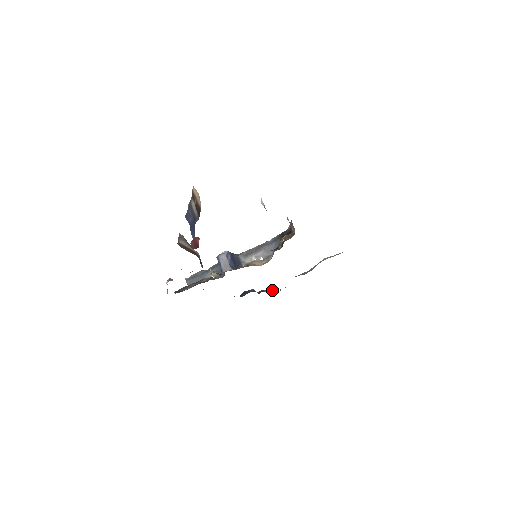
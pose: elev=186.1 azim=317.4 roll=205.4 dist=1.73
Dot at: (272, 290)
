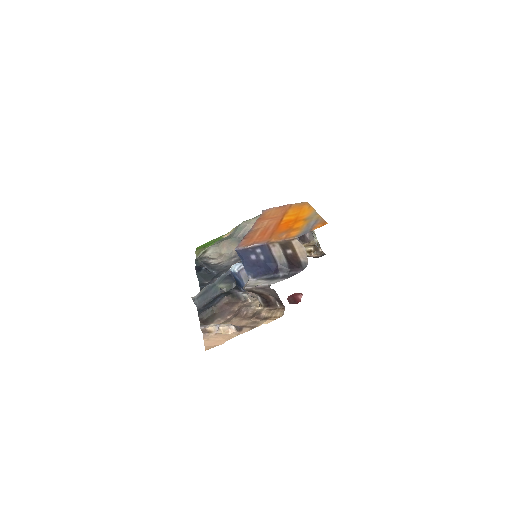
Dot at: (213, 260)
